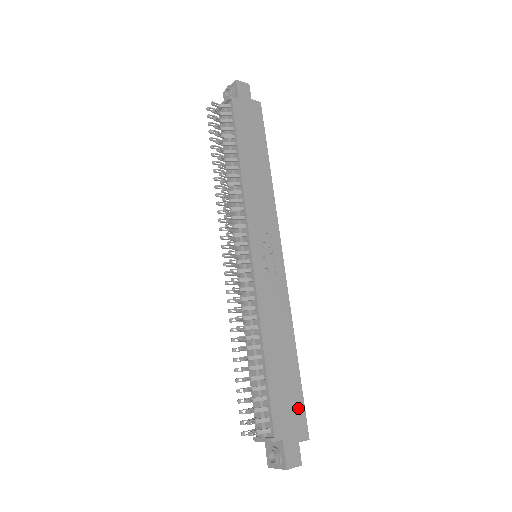
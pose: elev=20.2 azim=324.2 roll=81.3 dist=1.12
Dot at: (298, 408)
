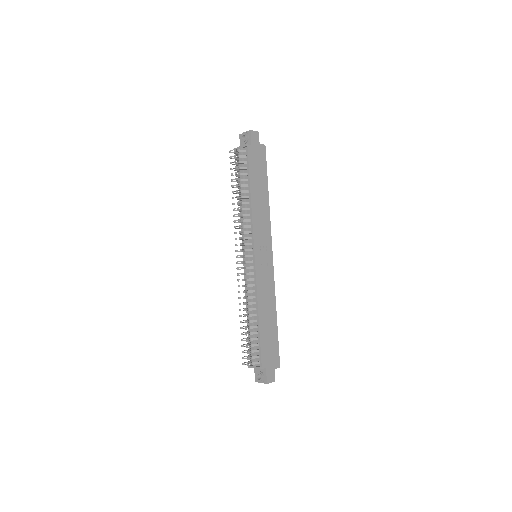
Dot at: (275, 350)
